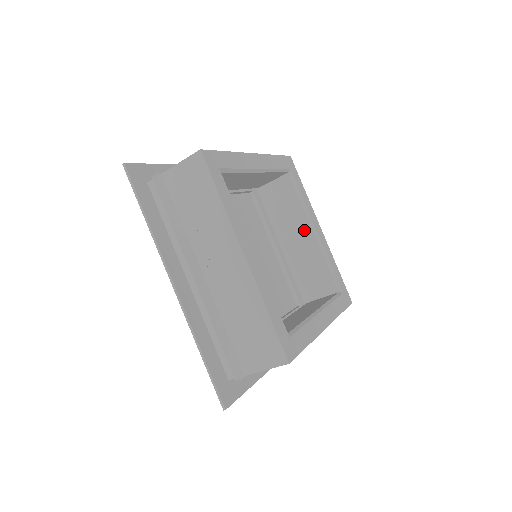
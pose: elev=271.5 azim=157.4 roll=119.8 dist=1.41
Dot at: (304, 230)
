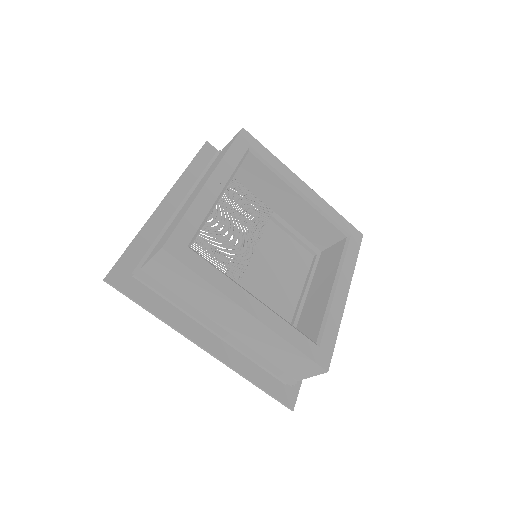
Dot at: (328, 283)
